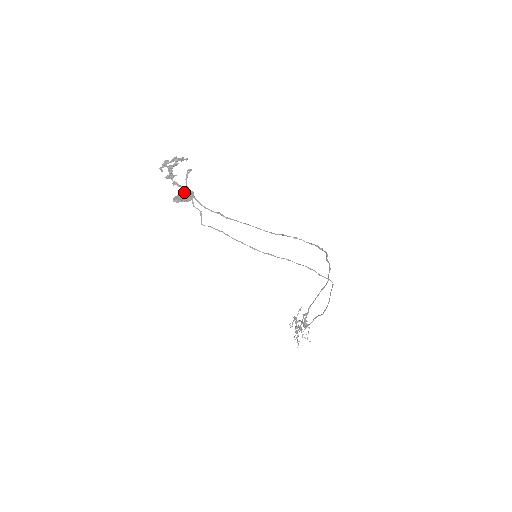
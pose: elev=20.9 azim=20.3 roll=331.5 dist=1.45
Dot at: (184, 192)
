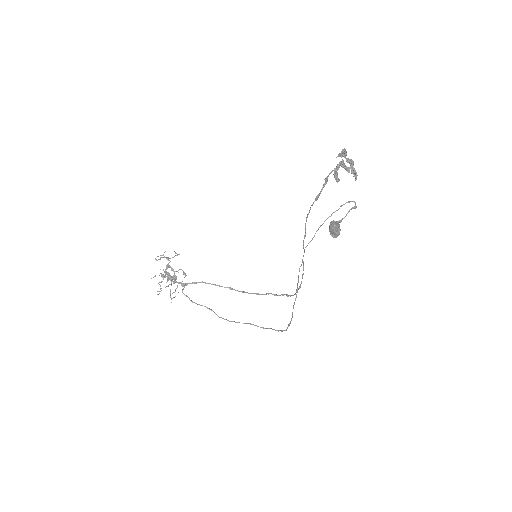
Dot at: (339, 225)
